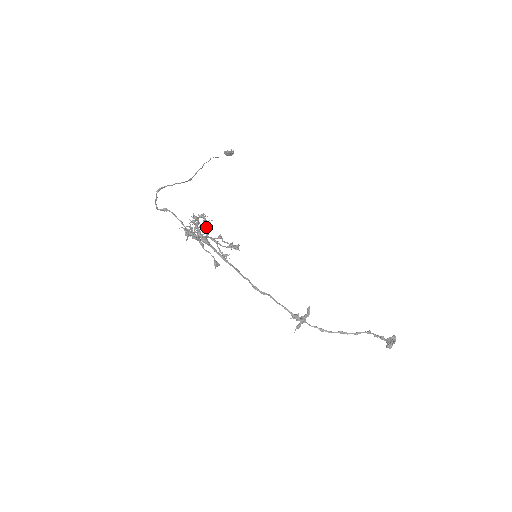
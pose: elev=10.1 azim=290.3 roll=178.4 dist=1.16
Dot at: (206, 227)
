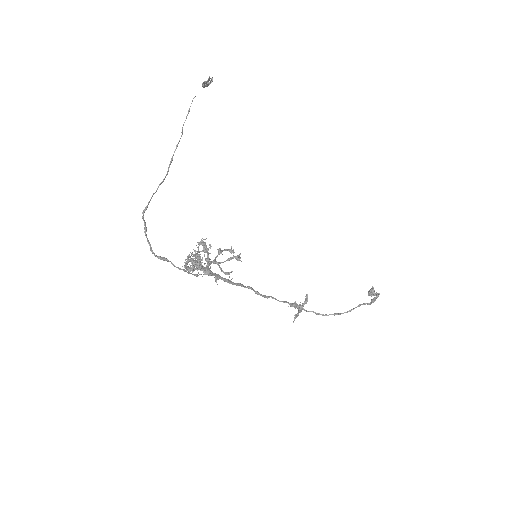
Dot at: (207, 255)
